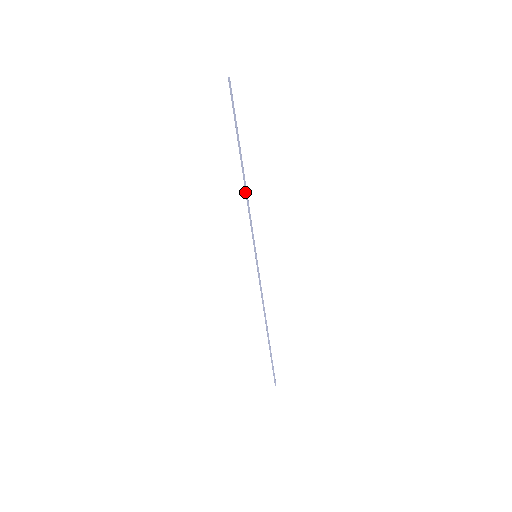
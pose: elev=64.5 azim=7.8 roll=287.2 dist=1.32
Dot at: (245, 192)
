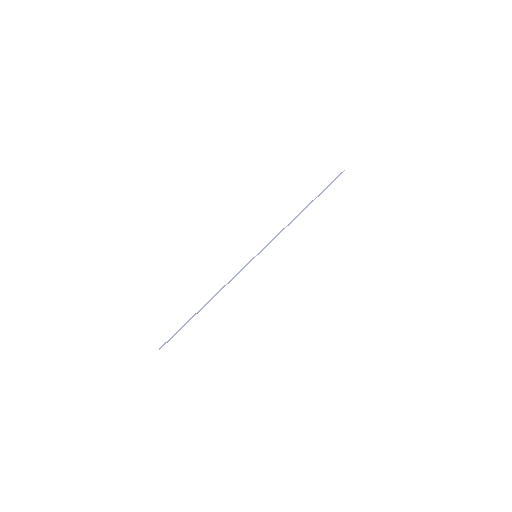
Dot at: (292, 220)
